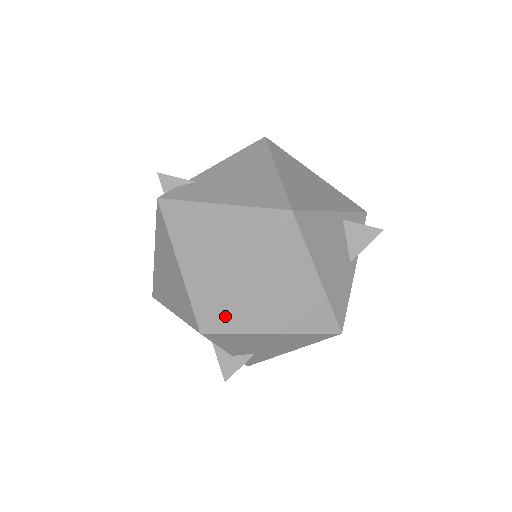
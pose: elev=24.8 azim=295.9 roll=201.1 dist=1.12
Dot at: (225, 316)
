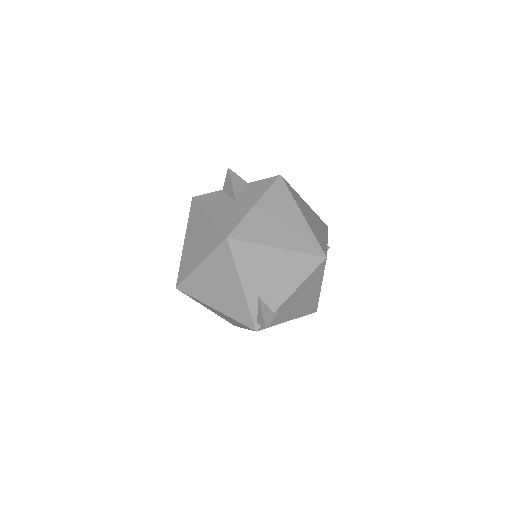
Dot at: occluded
